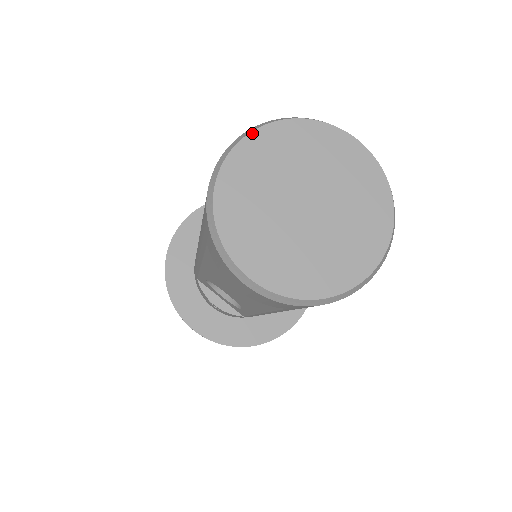
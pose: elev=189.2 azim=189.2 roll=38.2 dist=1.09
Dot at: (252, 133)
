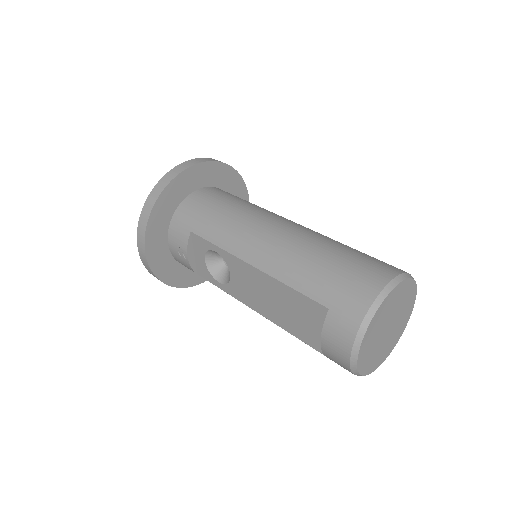
Dot at: (404, 281)
